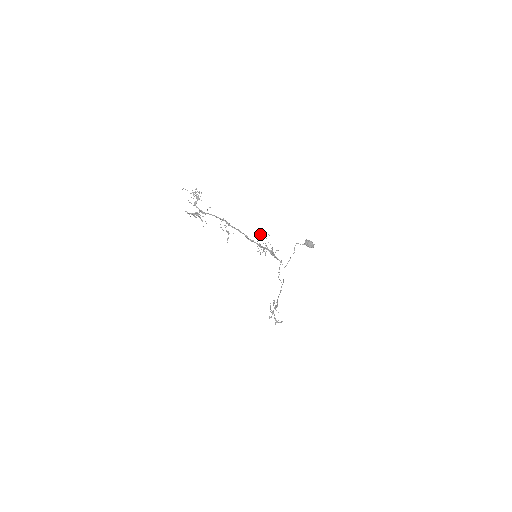
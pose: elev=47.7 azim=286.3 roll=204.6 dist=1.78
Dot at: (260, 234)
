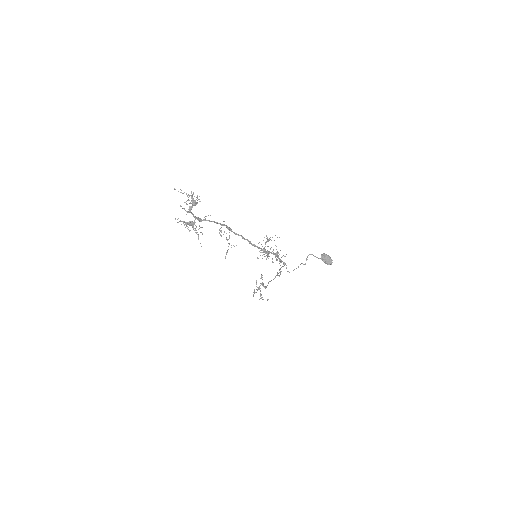
Dot at: (266, 236)
